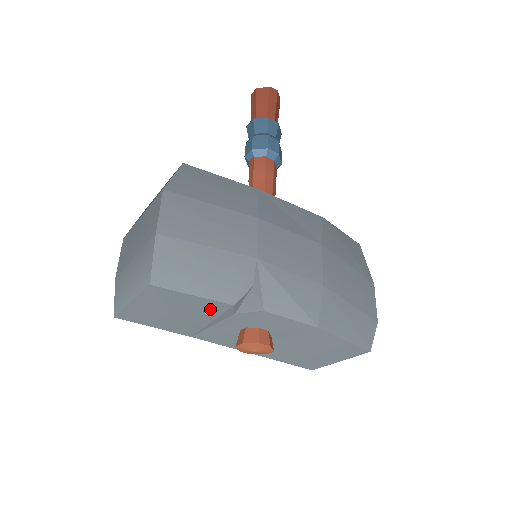
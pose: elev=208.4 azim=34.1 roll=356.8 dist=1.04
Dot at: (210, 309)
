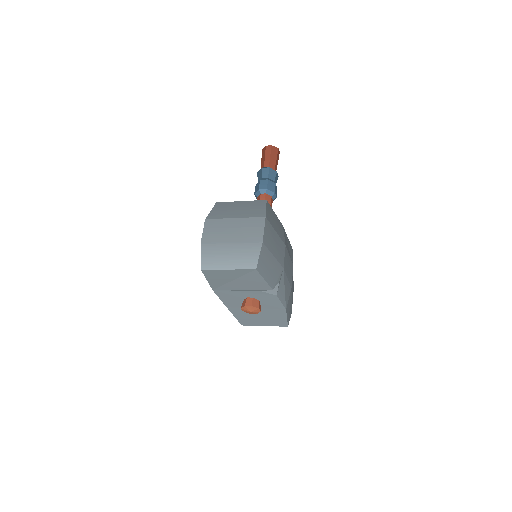
Dot at: (257, 286)
